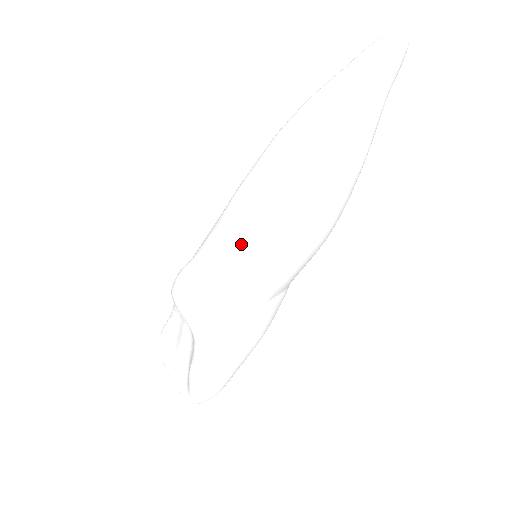
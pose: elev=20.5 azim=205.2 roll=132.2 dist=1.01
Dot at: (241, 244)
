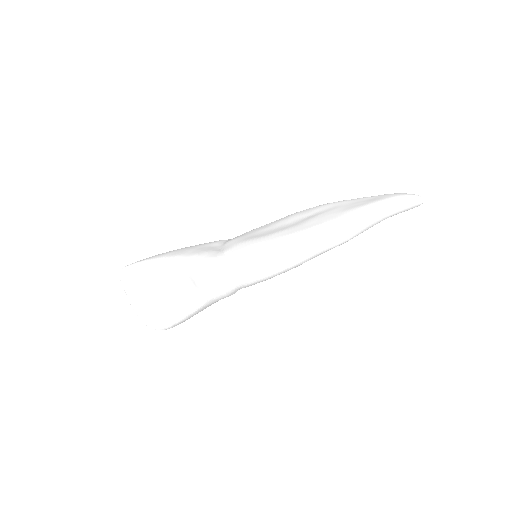
Dot at: (279, 273)
